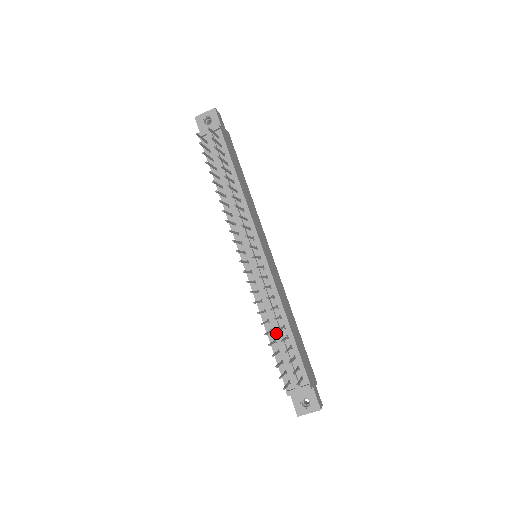
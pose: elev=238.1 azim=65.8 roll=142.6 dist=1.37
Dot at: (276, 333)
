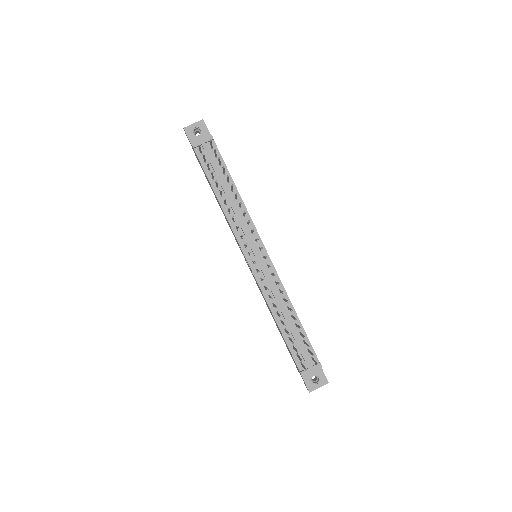
Dot at: (286, 323)
